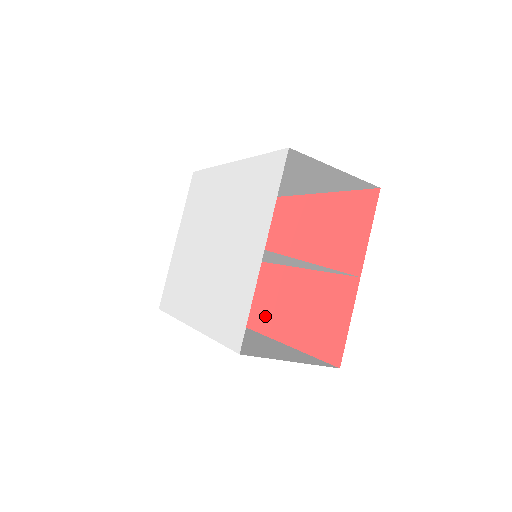
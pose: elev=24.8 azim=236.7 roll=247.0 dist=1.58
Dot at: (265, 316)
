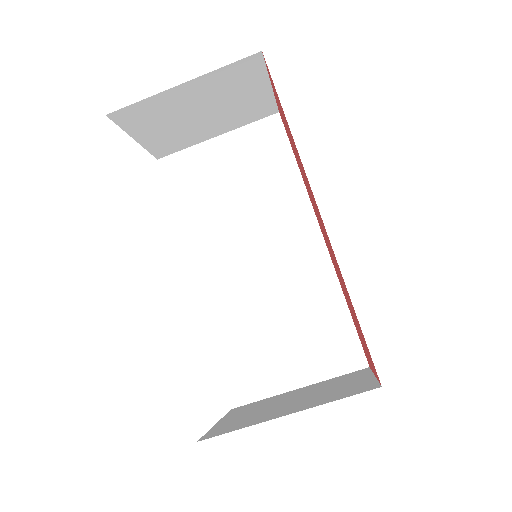
Dot at: occluded
